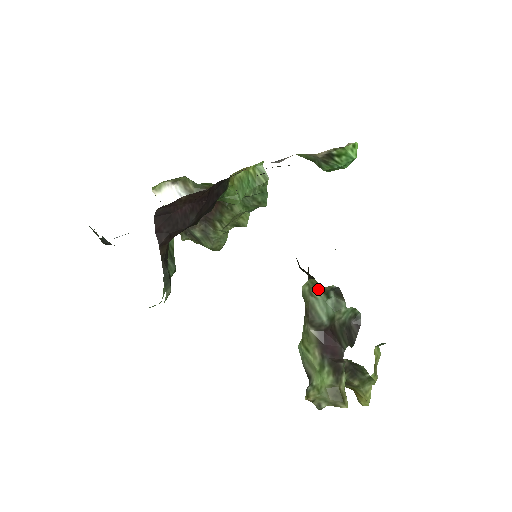
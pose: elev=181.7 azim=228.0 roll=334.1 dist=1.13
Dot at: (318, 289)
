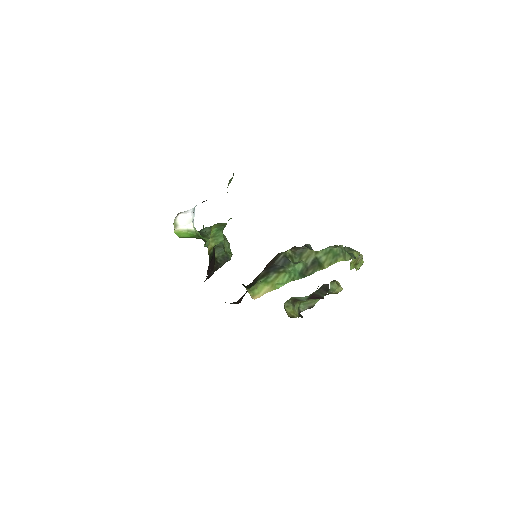
Dot at: occluded
